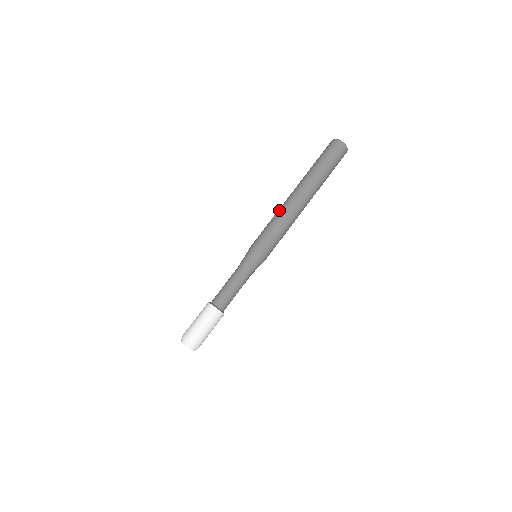
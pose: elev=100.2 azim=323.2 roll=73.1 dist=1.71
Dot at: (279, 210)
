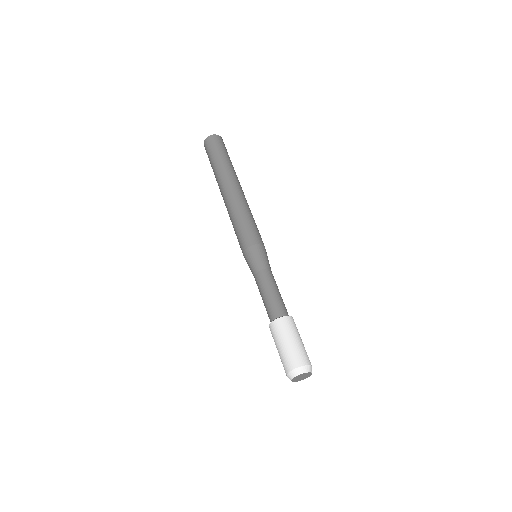
Dot at: (228, 212)
